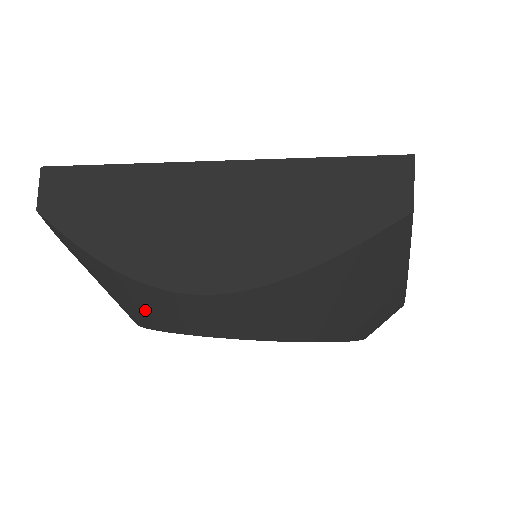
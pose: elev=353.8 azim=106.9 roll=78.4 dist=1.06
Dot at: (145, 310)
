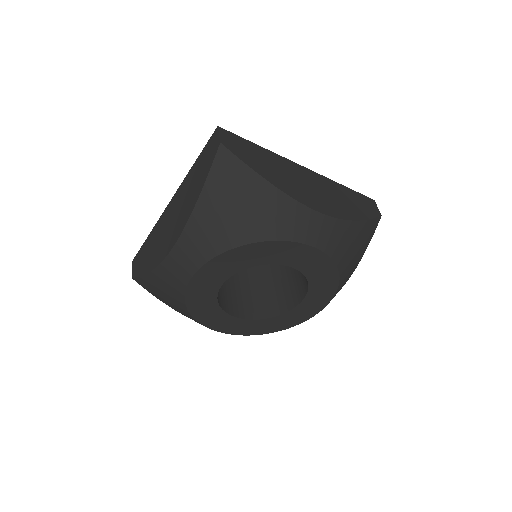
Dot at: (172, 287)
